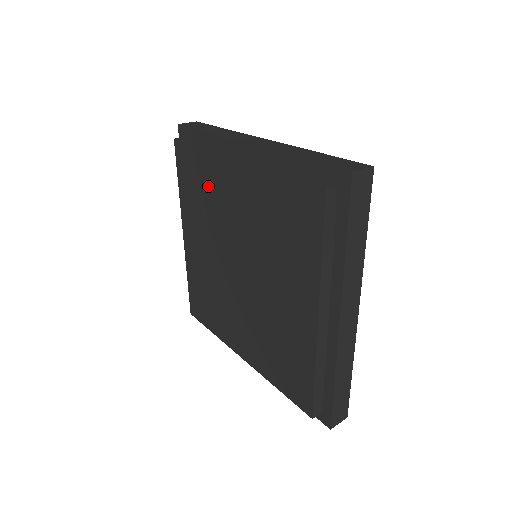
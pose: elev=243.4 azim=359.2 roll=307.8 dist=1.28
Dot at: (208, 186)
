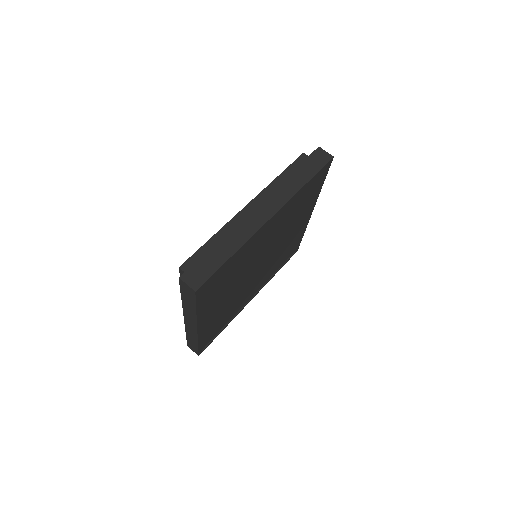
Dot at: occluded
